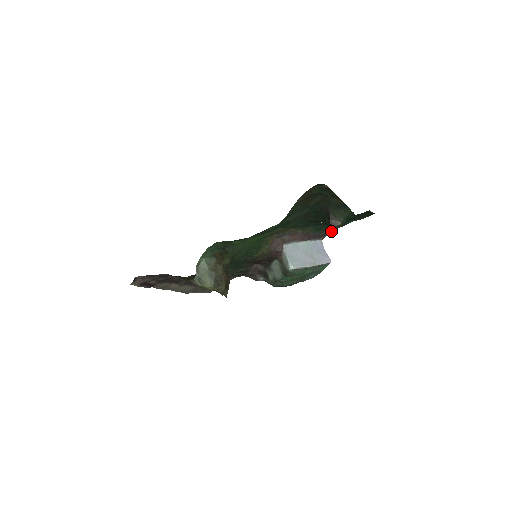
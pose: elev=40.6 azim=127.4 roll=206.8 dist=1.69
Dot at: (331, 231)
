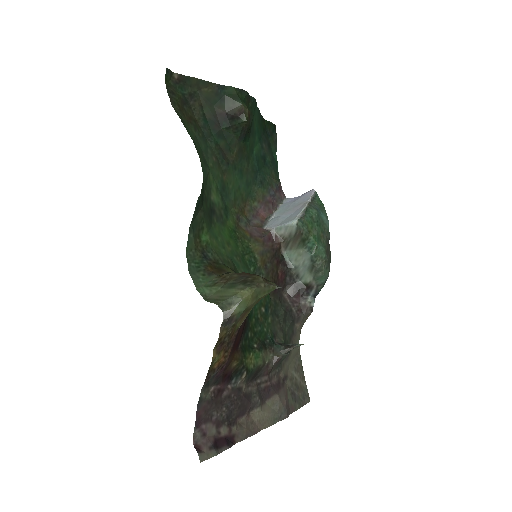
Dot at: (278, 182)
